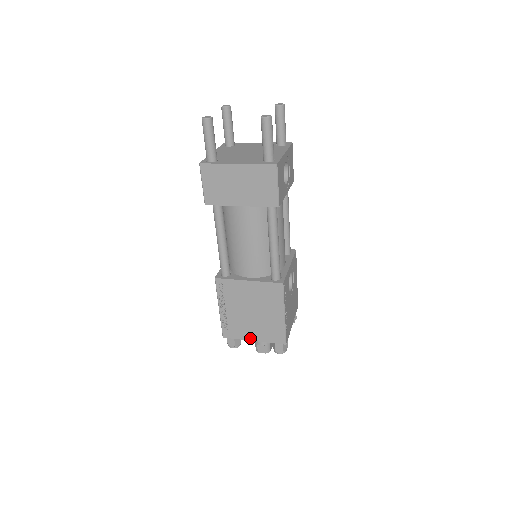
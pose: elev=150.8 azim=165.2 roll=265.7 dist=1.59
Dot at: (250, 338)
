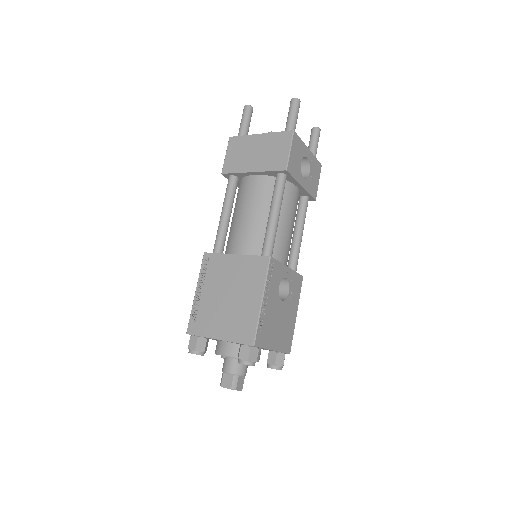
Dot at: (215, 335)
